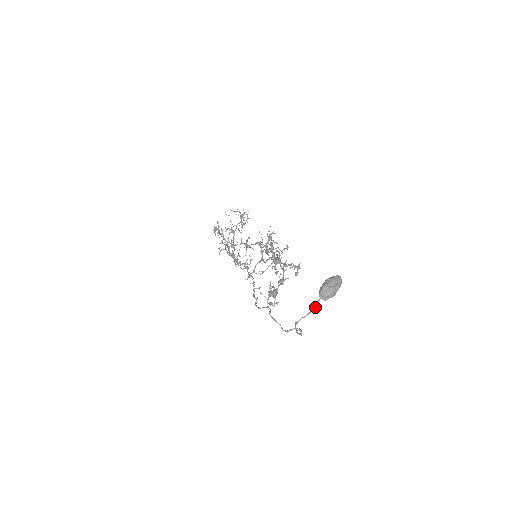
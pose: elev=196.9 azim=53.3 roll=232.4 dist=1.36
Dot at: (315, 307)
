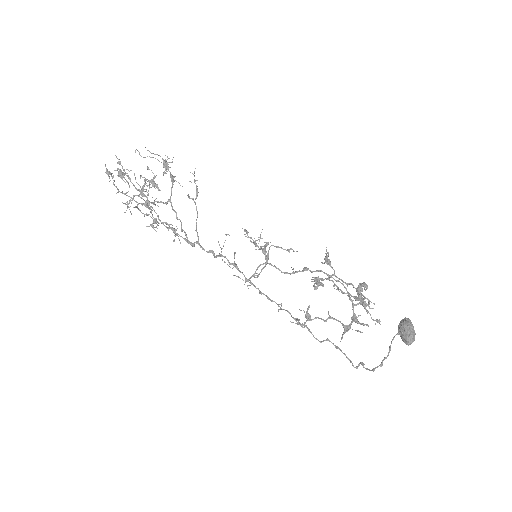
Dot at: occluded
